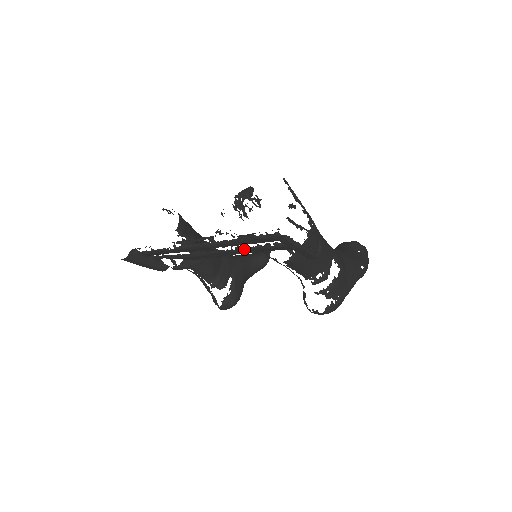
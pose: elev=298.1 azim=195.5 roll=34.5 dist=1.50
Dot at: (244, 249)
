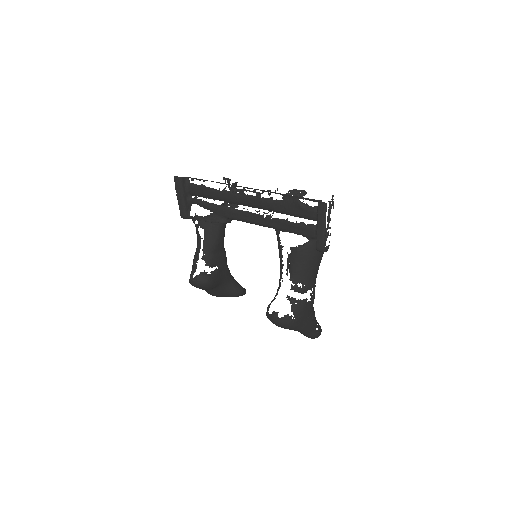
Dot at: (273, 218)
